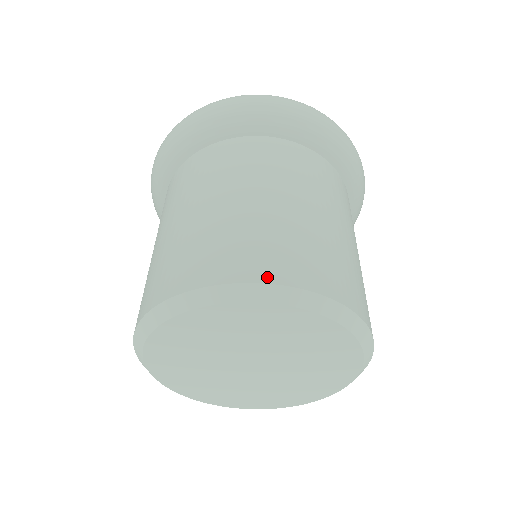
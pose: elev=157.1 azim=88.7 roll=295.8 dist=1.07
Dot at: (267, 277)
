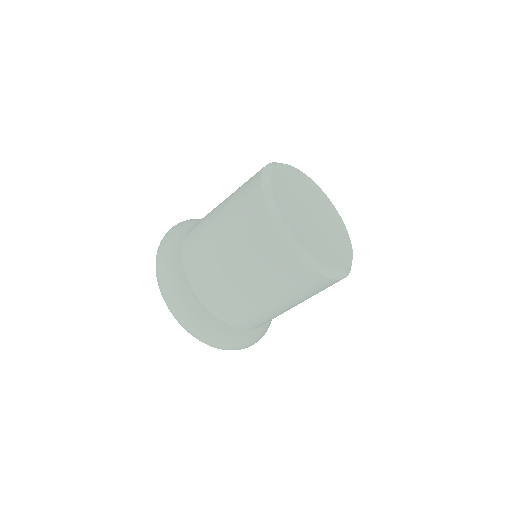
Dot at: occluded
